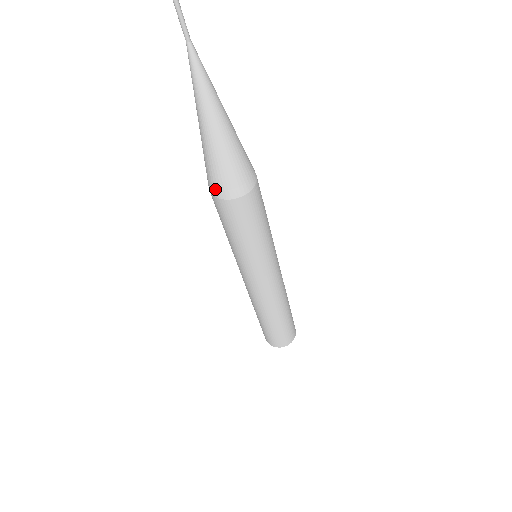
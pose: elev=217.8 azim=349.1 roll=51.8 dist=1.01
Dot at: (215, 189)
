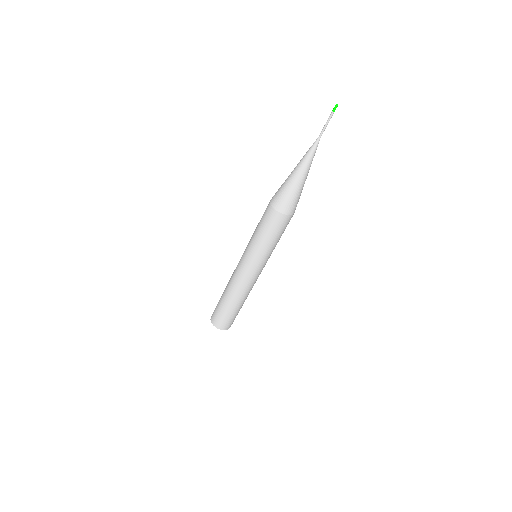
Dot at: (279, 205)
